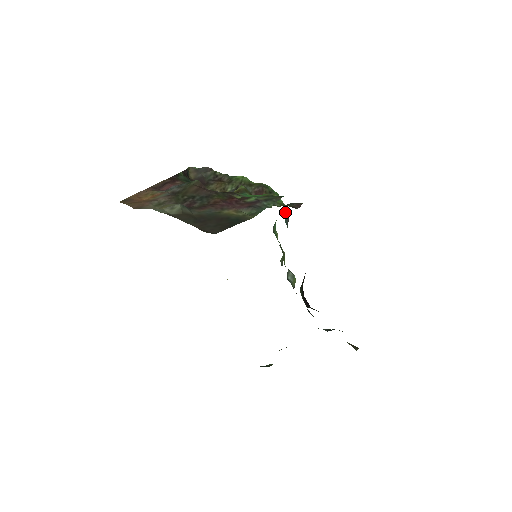
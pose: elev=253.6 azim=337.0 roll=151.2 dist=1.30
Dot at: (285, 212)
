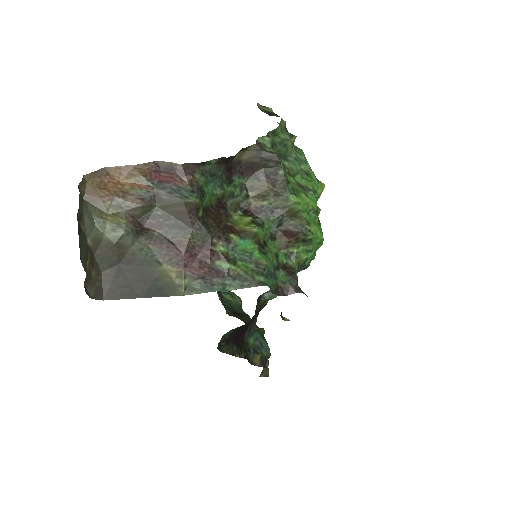
Dot at: (298, 267)
